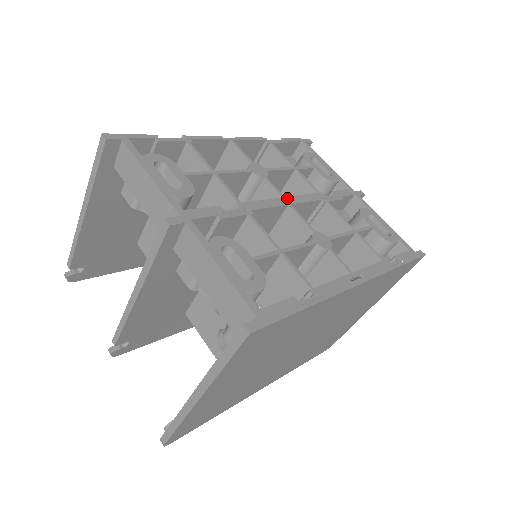
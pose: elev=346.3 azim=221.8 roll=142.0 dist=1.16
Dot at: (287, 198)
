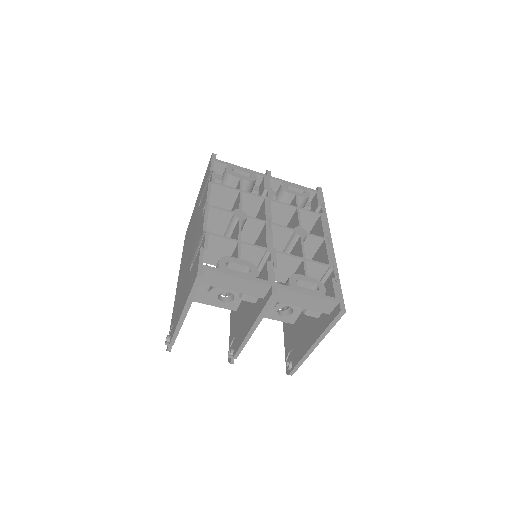
Dot at: (267, 220)
